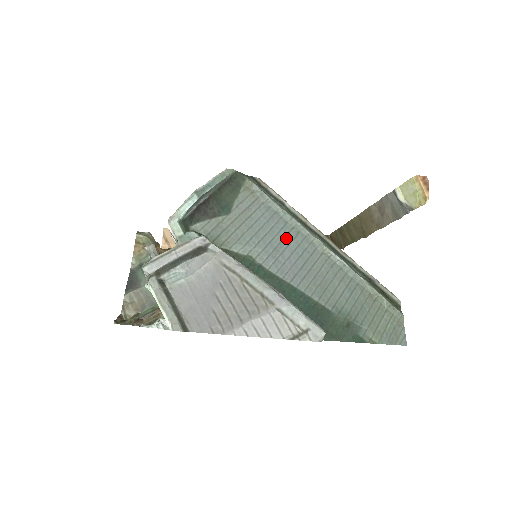
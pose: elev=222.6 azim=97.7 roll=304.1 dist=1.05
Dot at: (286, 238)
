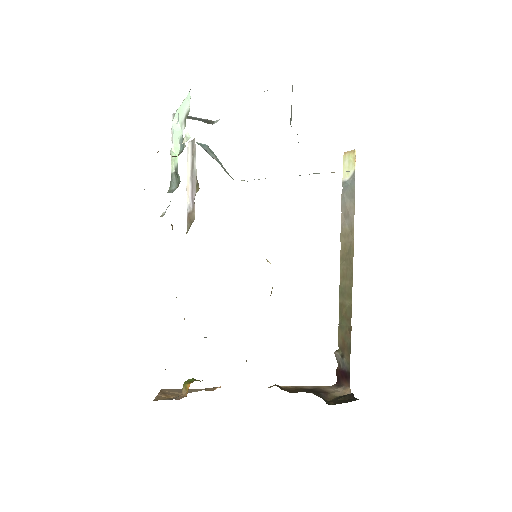
Dot at: occluded
